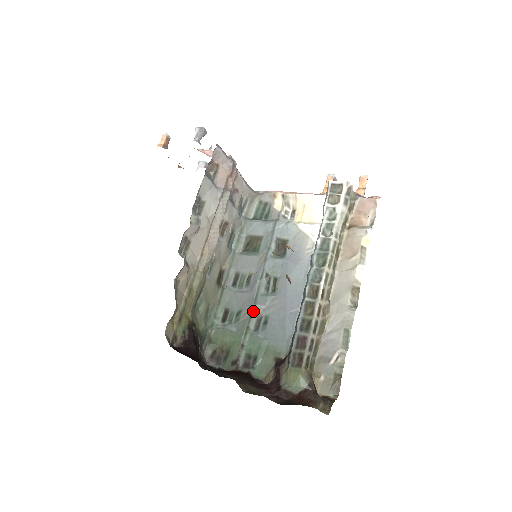
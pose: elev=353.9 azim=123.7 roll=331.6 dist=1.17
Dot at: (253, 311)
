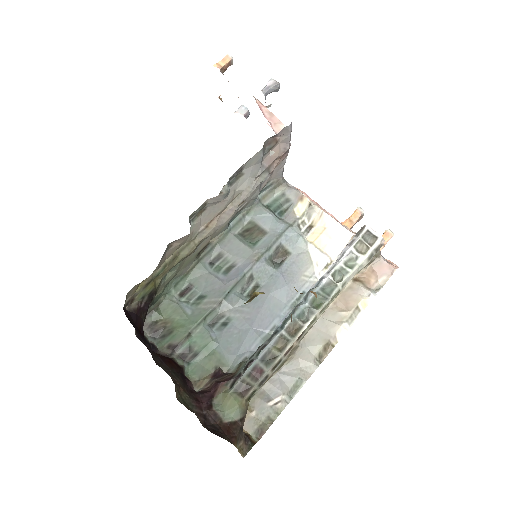
Dot at: (218, 305)
